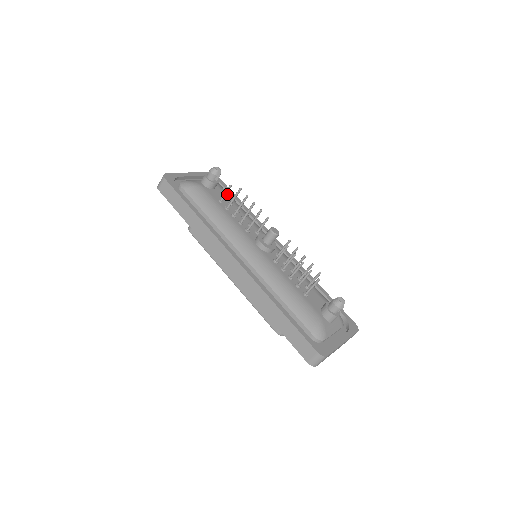
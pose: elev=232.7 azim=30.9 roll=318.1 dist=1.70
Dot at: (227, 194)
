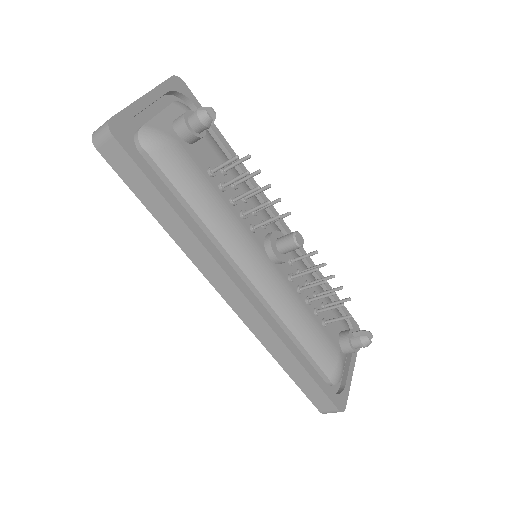
Dot at: (214, 144)
